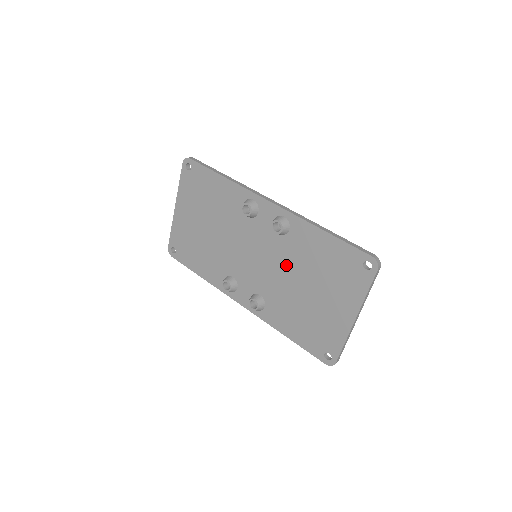
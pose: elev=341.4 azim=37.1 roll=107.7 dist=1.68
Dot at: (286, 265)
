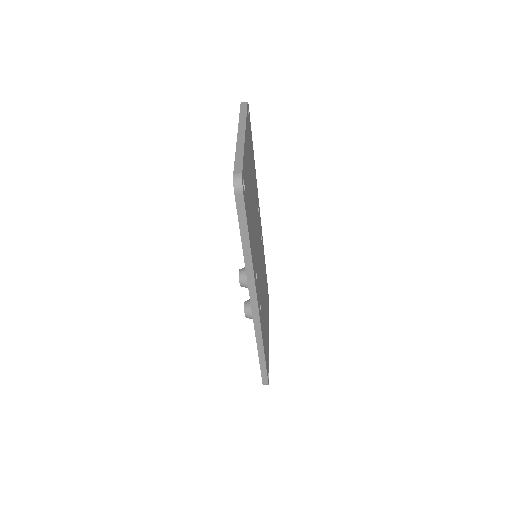
Dot at: occluded
